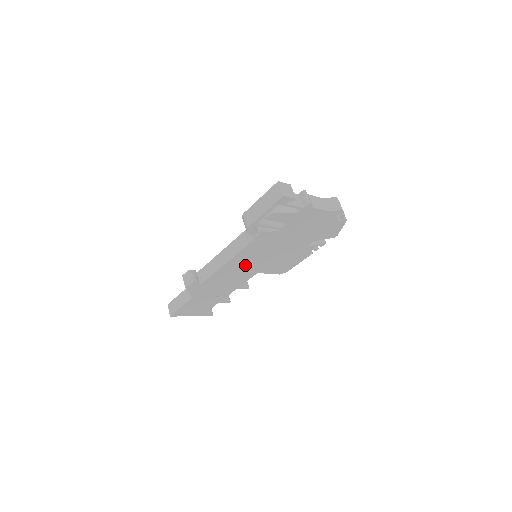
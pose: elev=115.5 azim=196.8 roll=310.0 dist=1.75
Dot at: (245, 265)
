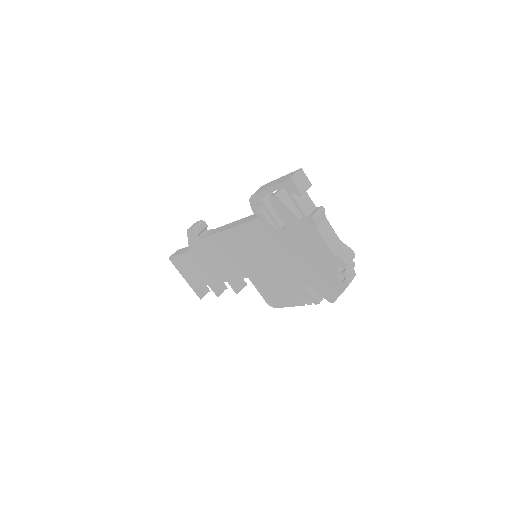
Dot at: (240, 252)
